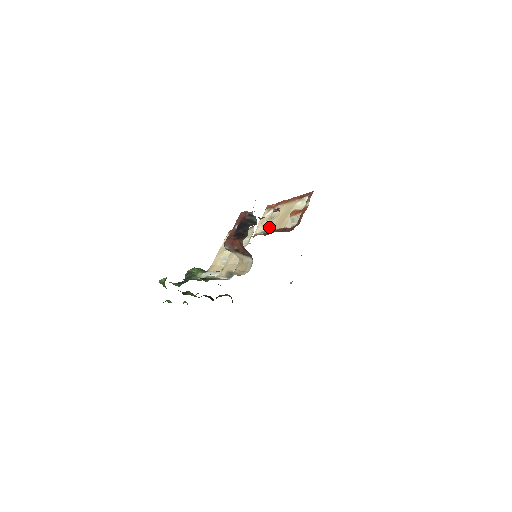
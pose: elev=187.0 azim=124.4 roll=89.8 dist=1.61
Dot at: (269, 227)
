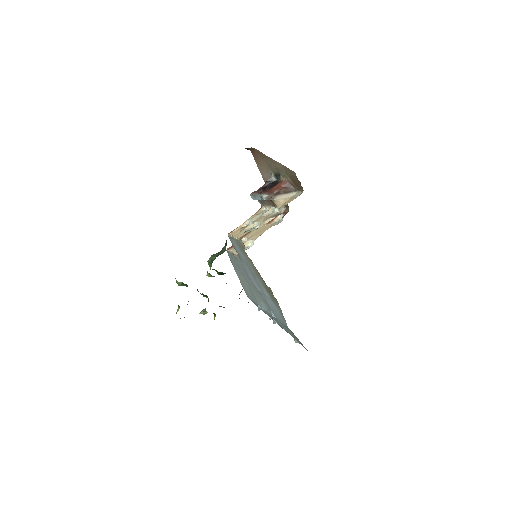
Dot at: (247, 247)
